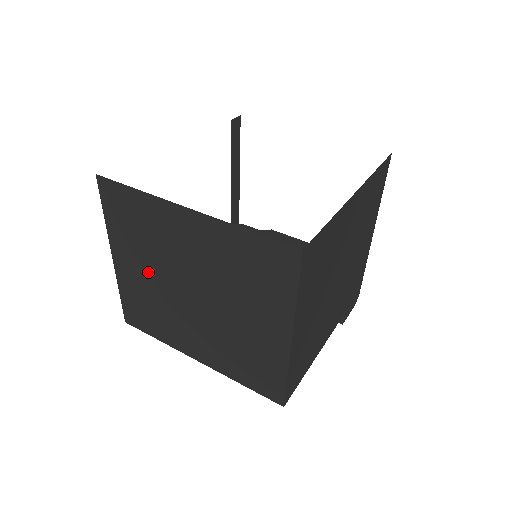
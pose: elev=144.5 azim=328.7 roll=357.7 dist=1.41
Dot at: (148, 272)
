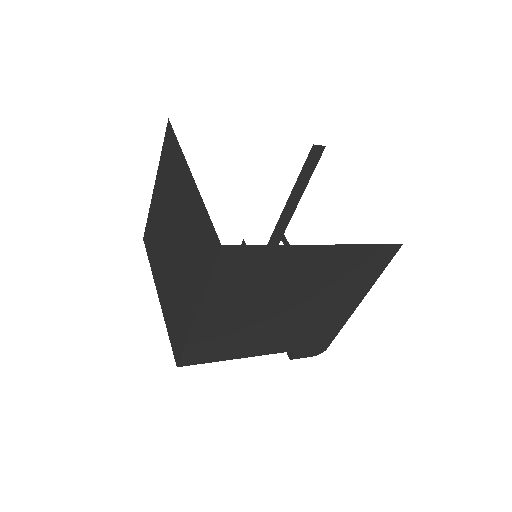
Dot at: (163, 208)
